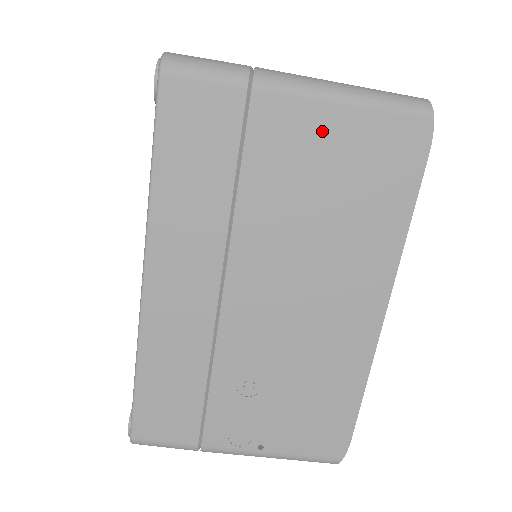
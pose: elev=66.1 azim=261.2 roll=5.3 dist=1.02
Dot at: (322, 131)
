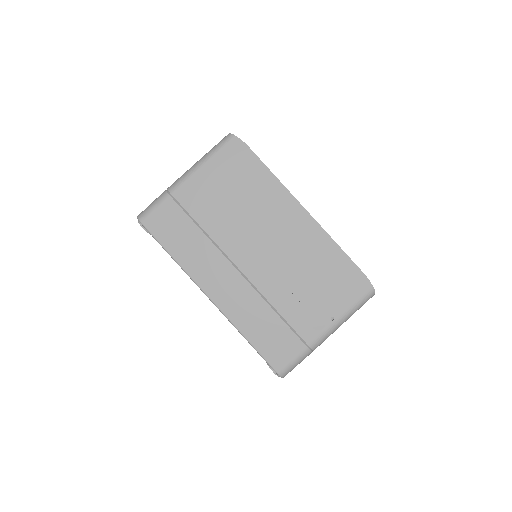
Dot at: (207, 181)
